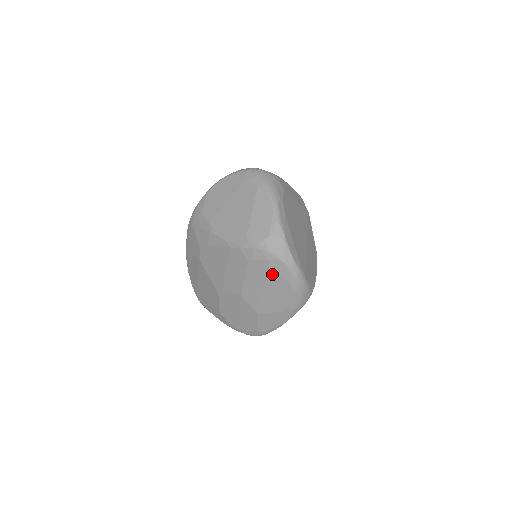
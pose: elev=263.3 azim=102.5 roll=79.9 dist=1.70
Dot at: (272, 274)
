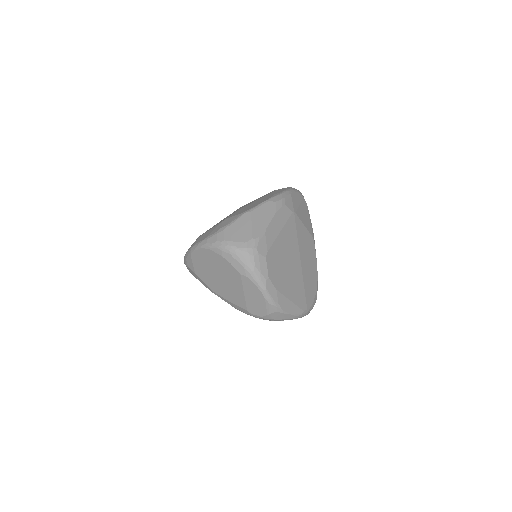
Dot at: occluded
